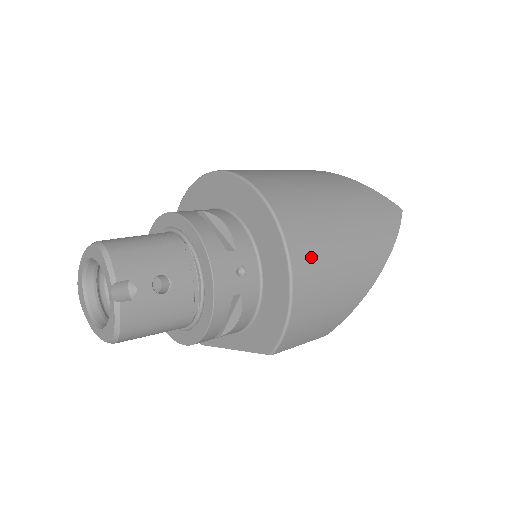
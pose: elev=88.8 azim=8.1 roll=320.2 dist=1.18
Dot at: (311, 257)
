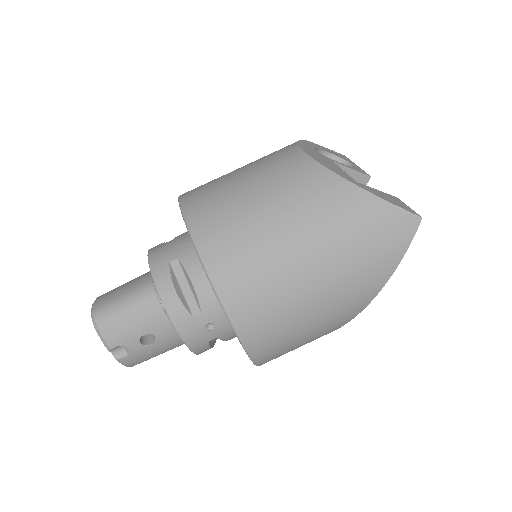
Dot at: (266, 328)
